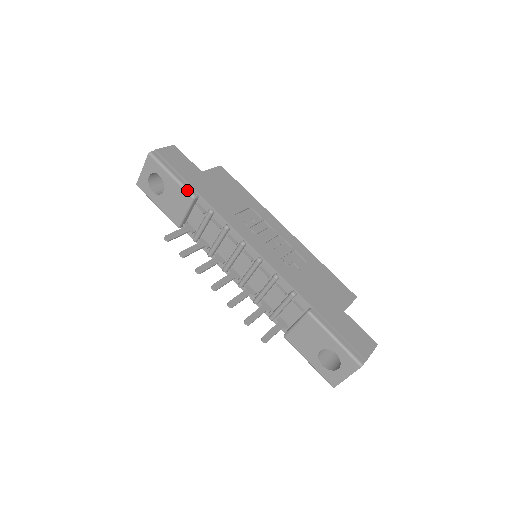
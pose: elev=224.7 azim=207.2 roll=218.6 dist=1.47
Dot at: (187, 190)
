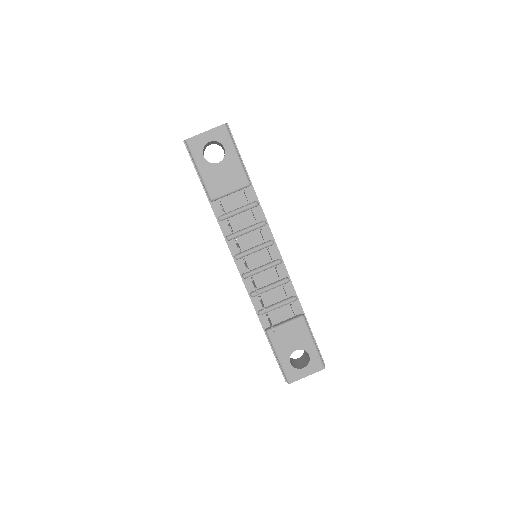
Dot at: (247, 175)
